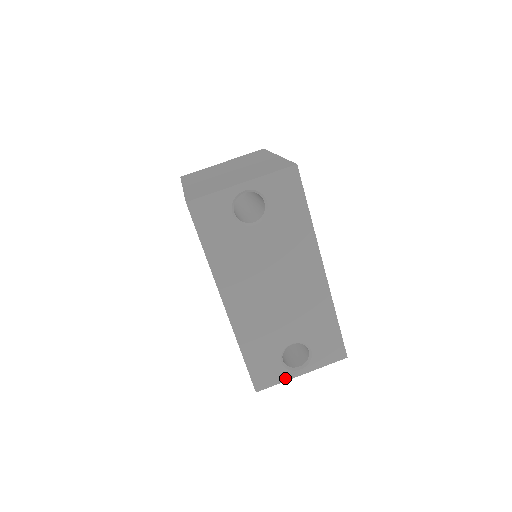
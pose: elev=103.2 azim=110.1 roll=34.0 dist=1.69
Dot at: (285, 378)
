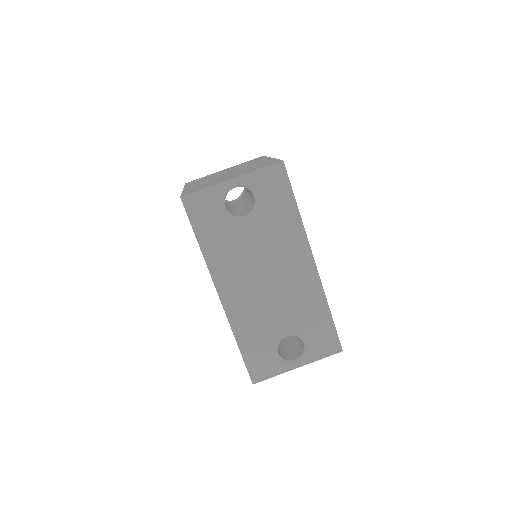
Dot at: (281, 371)
